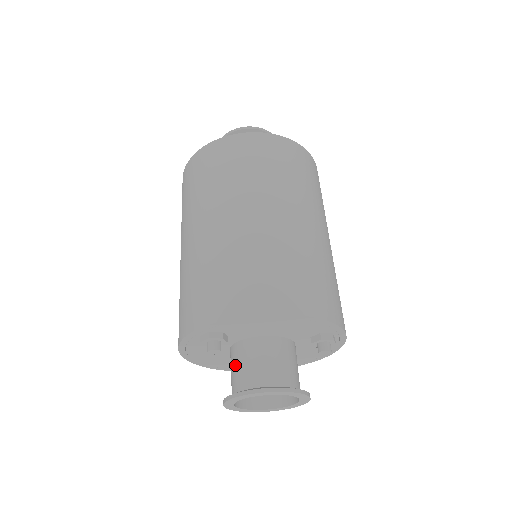
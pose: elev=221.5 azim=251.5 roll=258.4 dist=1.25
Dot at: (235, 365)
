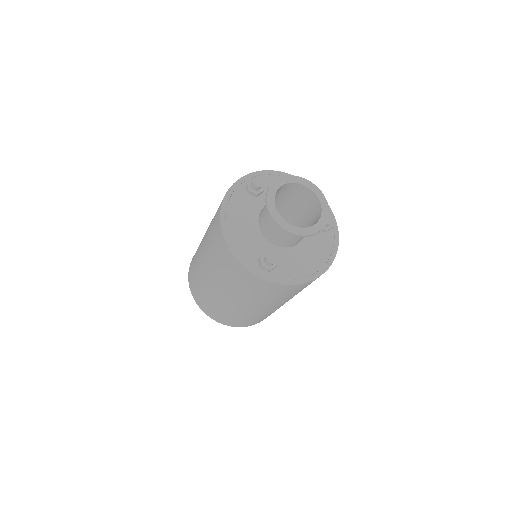
Dot at: occluded
